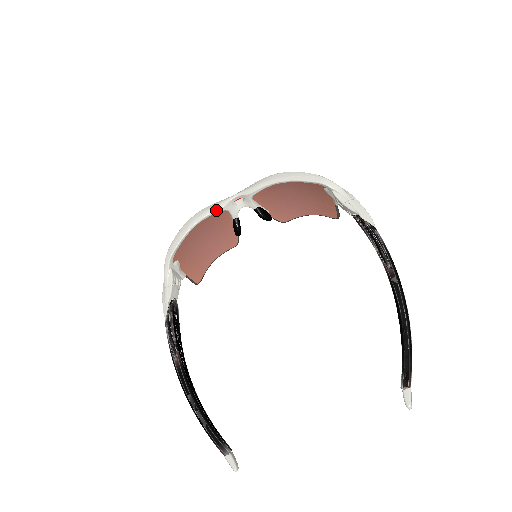
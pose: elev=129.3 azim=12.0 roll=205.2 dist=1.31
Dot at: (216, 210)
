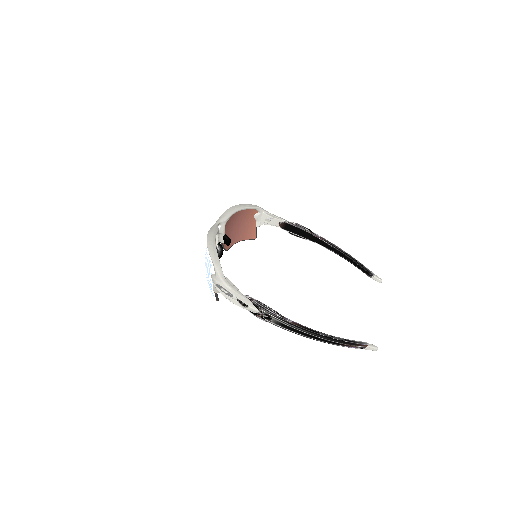
Dot at: (217, 231)
